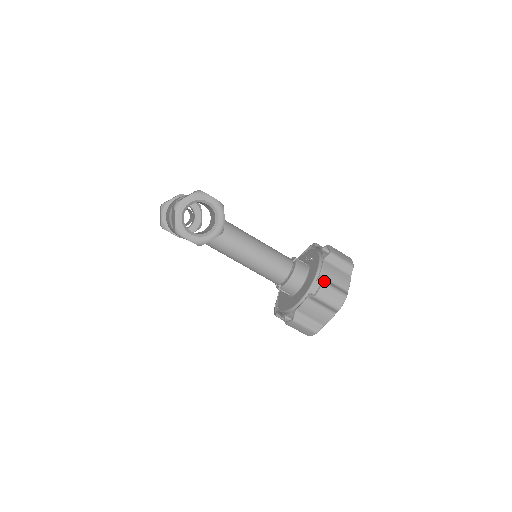
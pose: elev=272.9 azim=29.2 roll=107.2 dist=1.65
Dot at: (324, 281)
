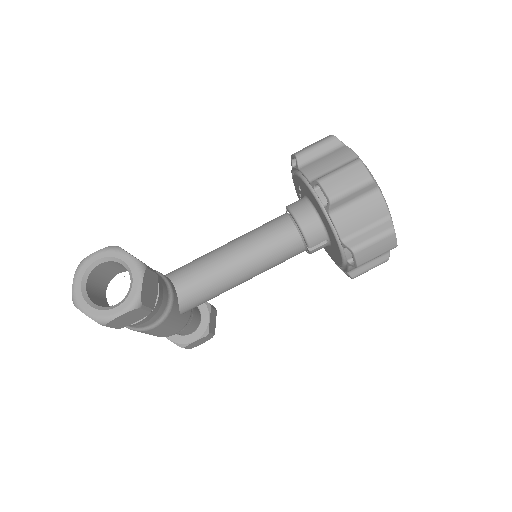
Dot at: (318, 179)
